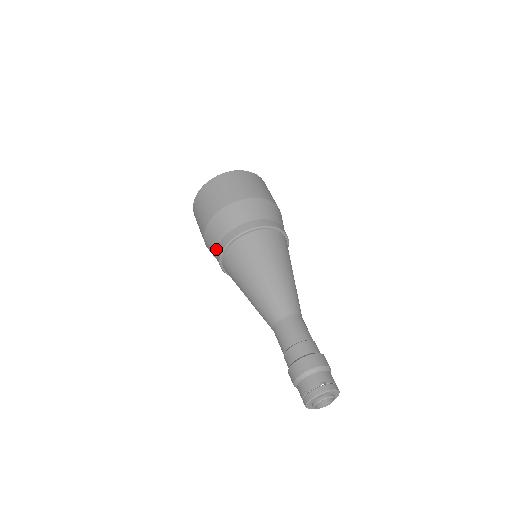
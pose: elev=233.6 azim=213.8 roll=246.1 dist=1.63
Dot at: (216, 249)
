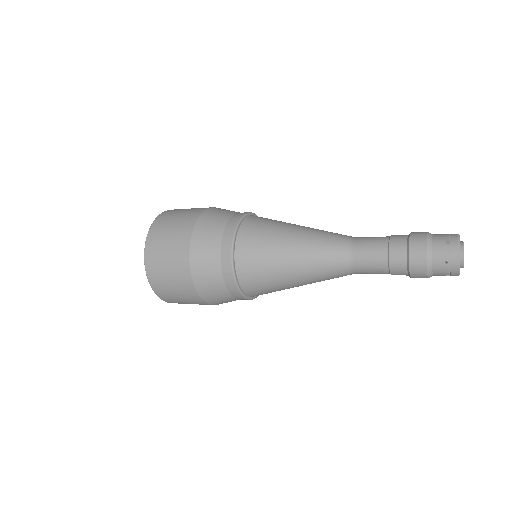
Dot at: (225, 288)
